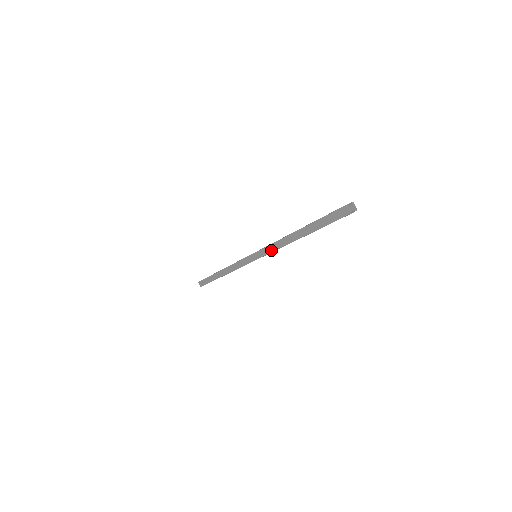
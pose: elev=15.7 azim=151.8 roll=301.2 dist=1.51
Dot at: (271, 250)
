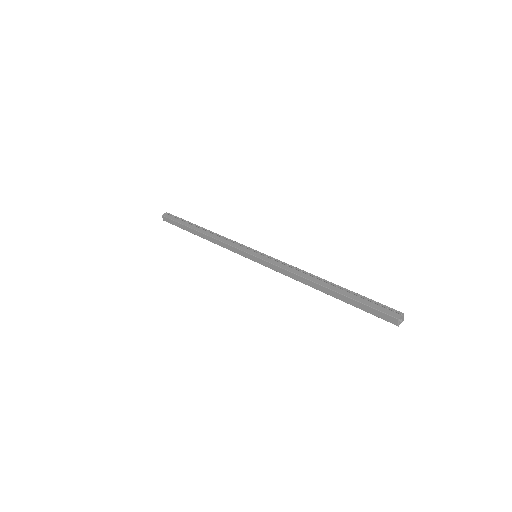
Dot at: (281, 272)
